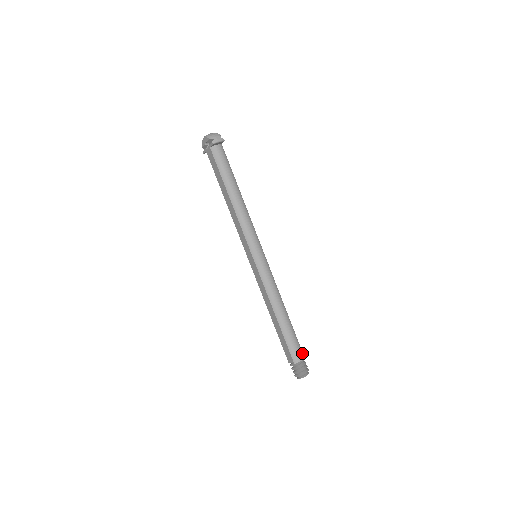
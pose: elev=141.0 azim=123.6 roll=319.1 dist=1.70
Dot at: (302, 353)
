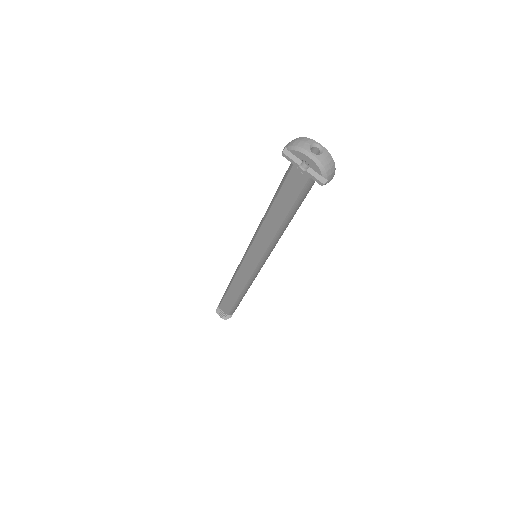
Dot at: occluded
